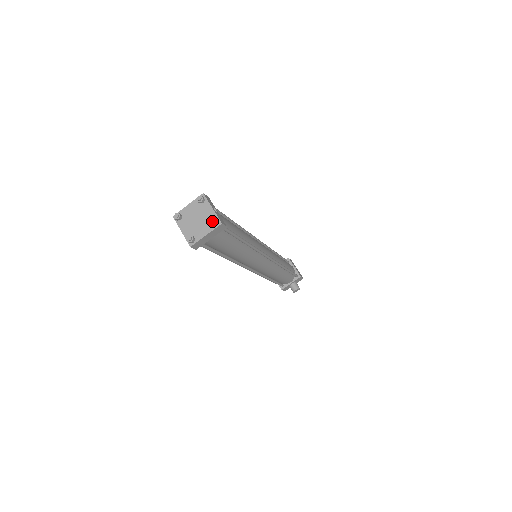
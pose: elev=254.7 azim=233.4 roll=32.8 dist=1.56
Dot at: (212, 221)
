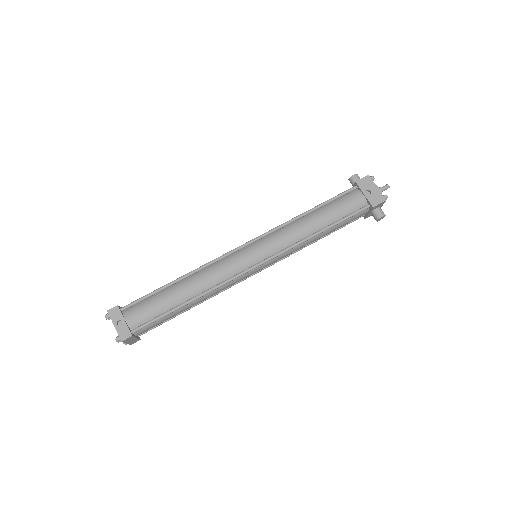
Dot at: (116, 341)
